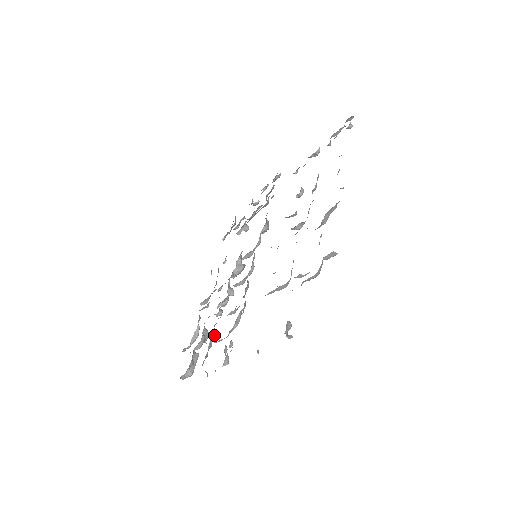
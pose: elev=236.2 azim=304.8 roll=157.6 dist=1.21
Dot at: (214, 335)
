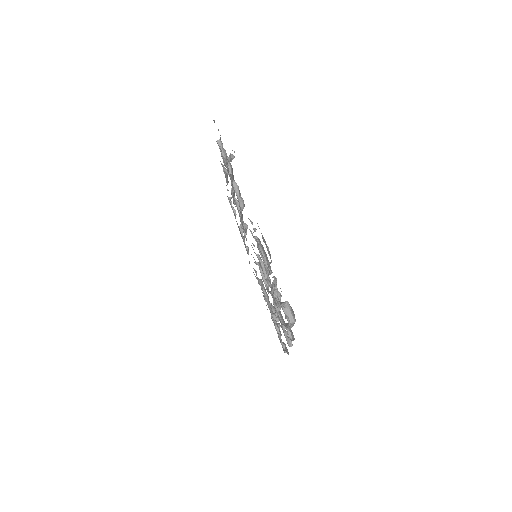
Dot at: occluded
